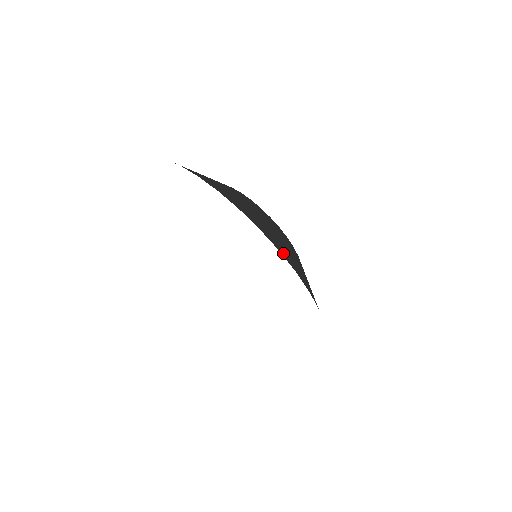
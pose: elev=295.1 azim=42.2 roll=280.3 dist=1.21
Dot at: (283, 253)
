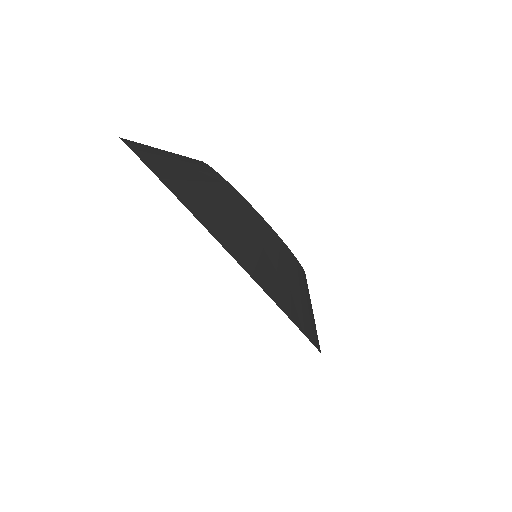
Dot at: (294, 316)
